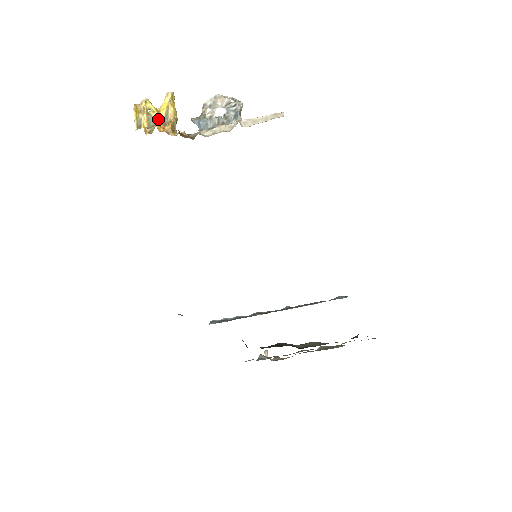
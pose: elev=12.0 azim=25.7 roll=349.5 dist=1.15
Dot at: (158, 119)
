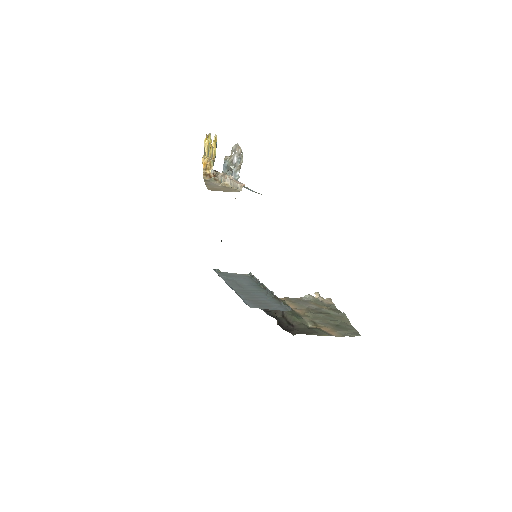
Dot at: (209, 153)
